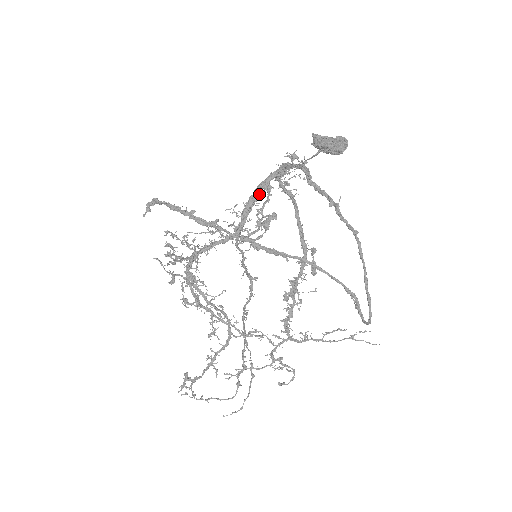
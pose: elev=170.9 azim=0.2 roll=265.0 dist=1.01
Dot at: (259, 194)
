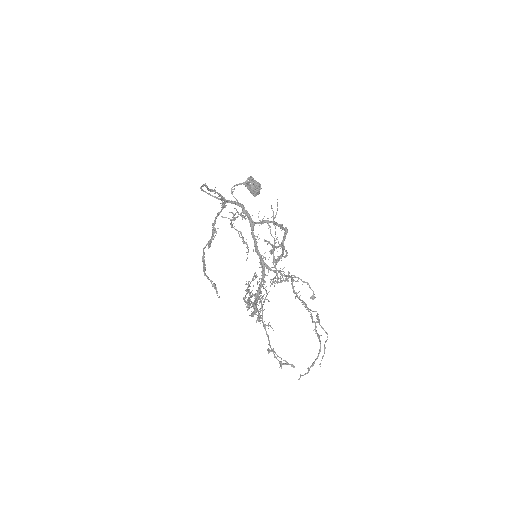
Dot at: (254, 238)
